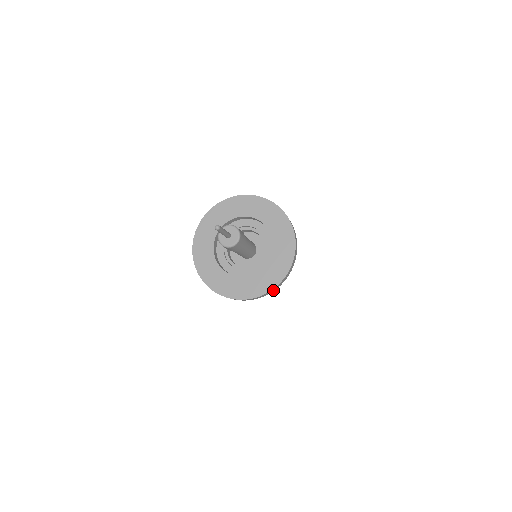
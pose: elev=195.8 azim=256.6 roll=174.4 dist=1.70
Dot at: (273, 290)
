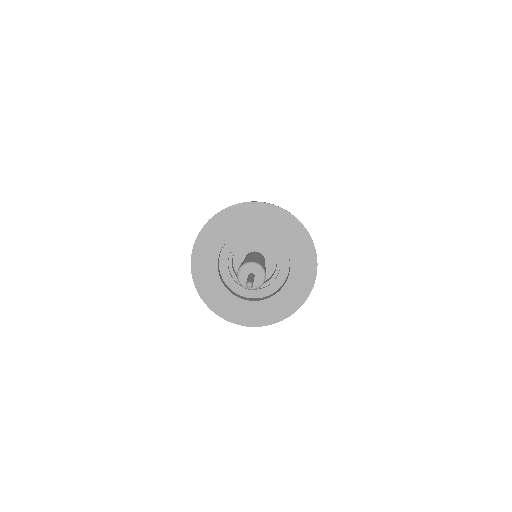
Dot at: occluded
